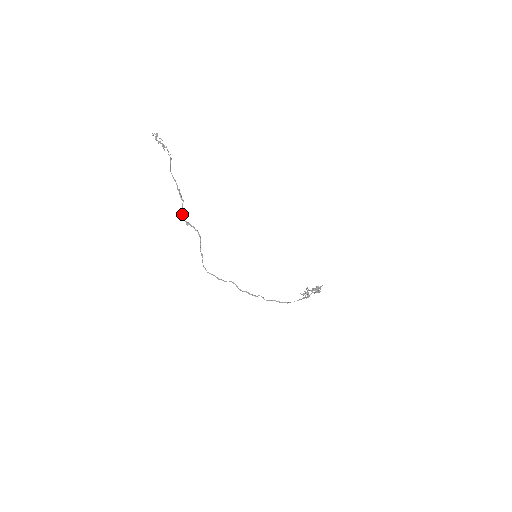
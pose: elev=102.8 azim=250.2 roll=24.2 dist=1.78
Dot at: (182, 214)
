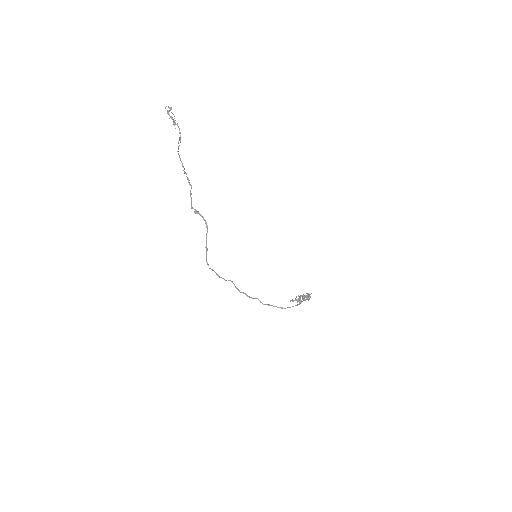
Dot at: occluded
